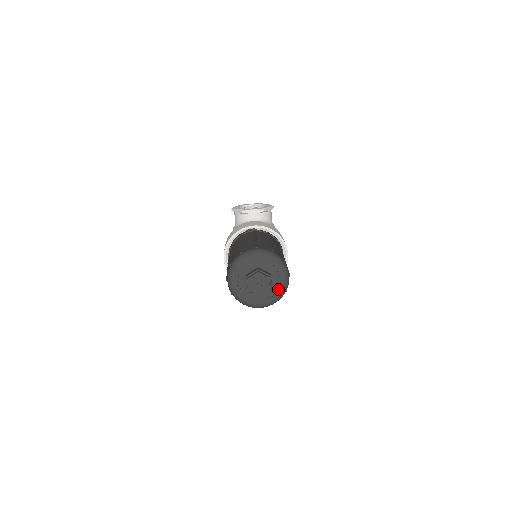
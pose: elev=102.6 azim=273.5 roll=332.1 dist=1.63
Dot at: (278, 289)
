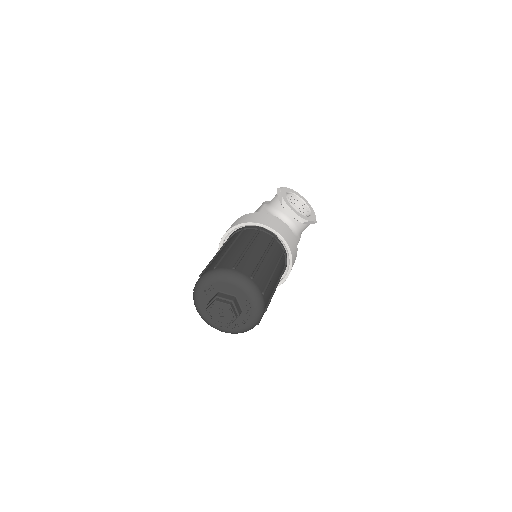
Dot at: (236, 327)
